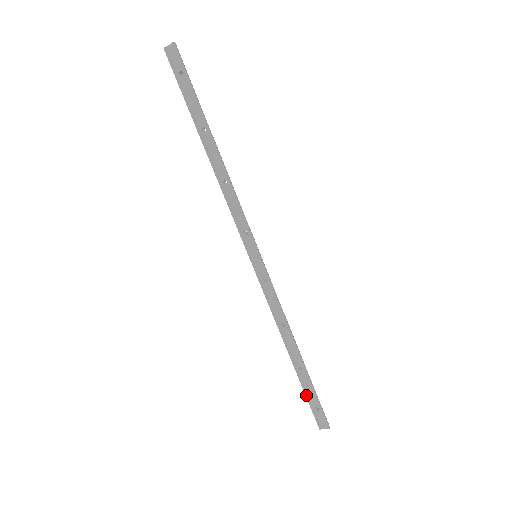
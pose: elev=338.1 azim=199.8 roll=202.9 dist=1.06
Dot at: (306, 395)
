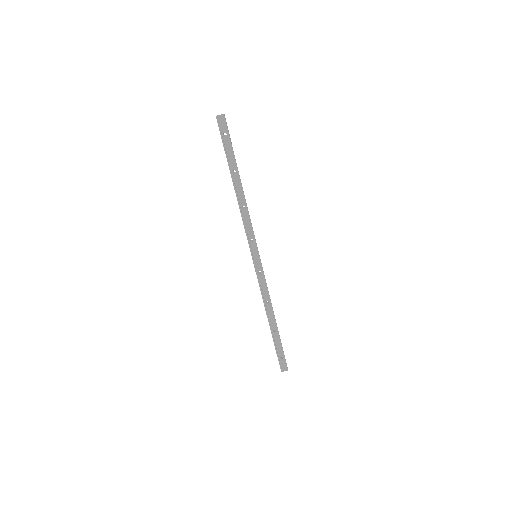
Dot at: (276, 349)
